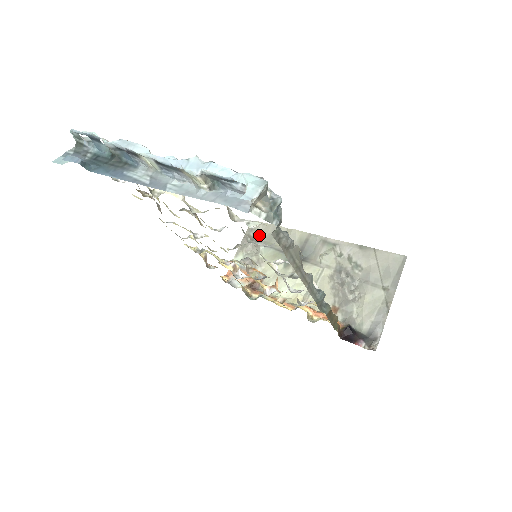
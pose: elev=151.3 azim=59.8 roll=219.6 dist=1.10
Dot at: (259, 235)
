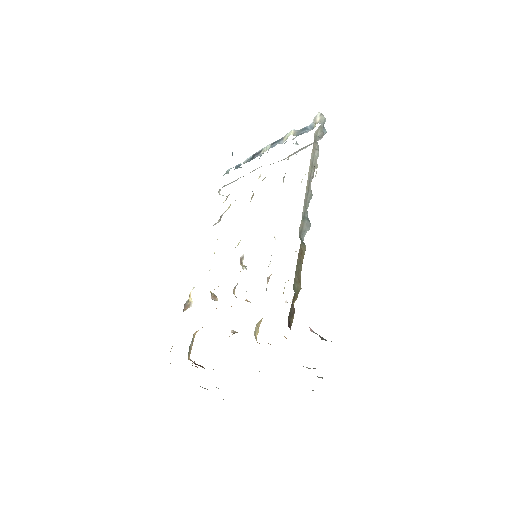
Dot at: occluded
